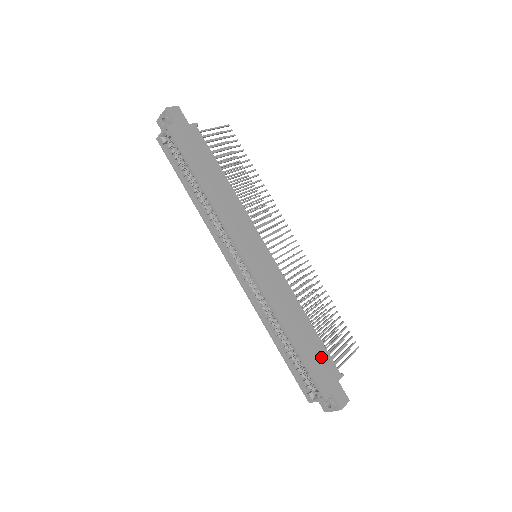
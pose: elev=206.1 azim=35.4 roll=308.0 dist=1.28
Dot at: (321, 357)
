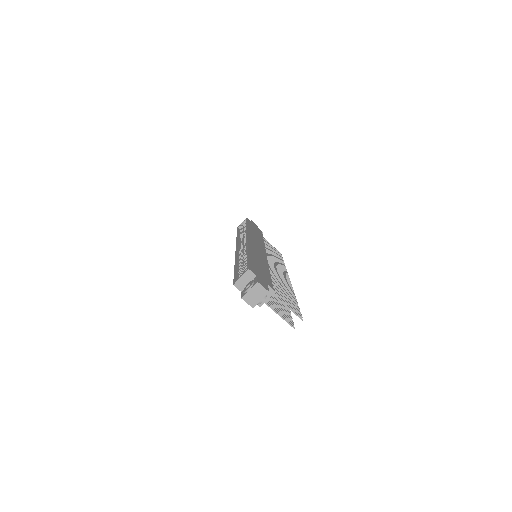
Dot at: (264, 274)
